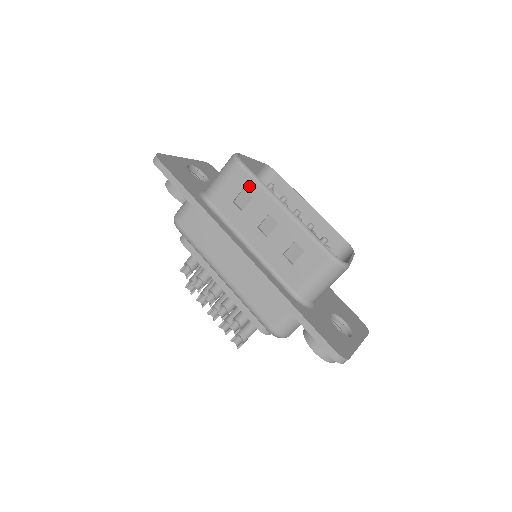
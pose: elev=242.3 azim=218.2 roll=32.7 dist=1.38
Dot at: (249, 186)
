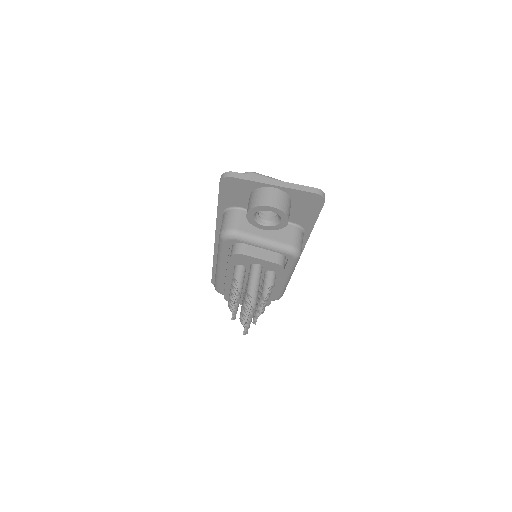
Dot at: occluded
